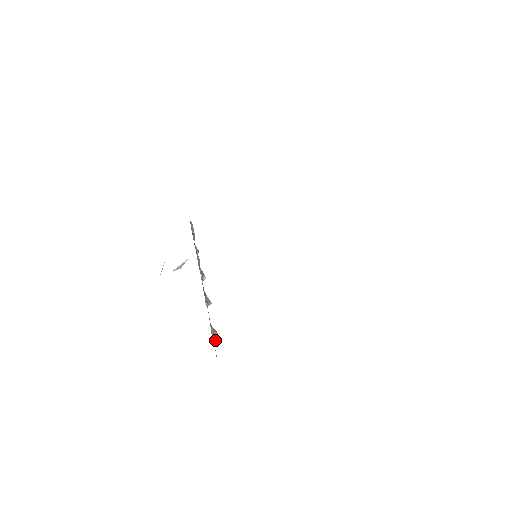
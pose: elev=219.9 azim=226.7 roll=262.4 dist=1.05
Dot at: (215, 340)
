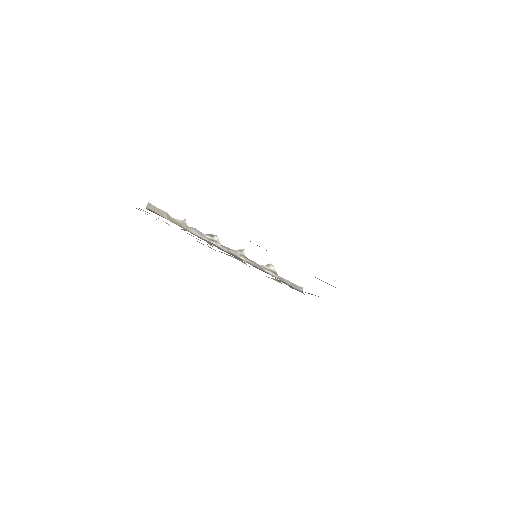
Dot at: (276, 272)
